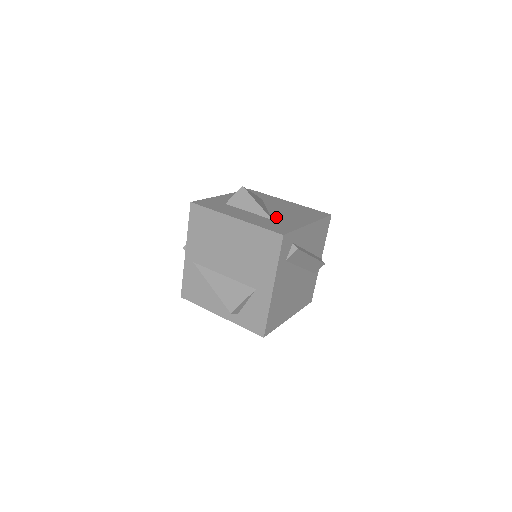
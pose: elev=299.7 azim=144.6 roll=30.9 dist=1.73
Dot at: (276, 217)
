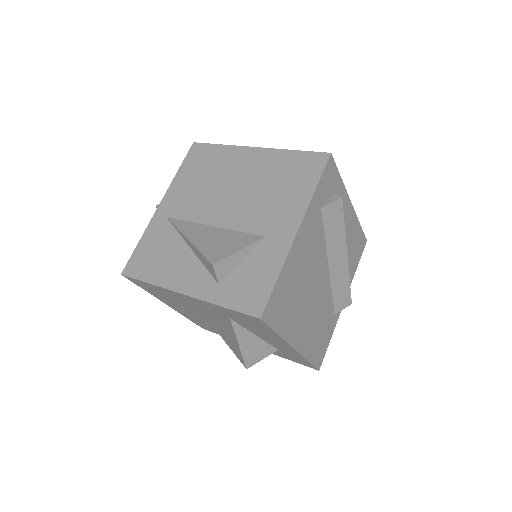
Dot at: occluded
